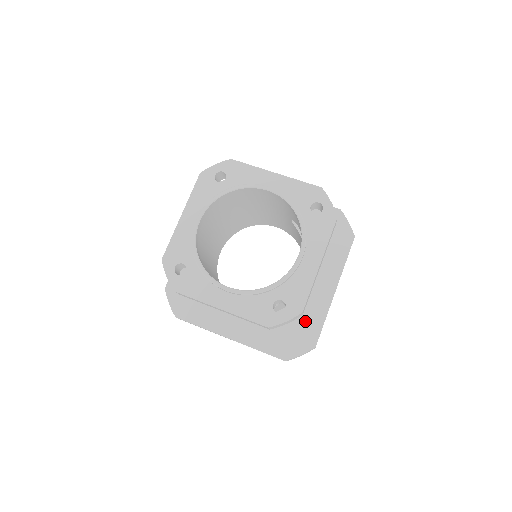
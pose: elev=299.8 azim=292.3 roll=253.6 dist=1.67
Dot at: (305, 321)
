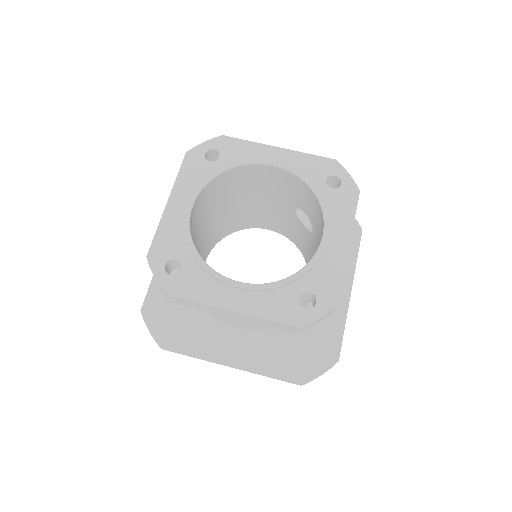
Dot at: (321, 331)
